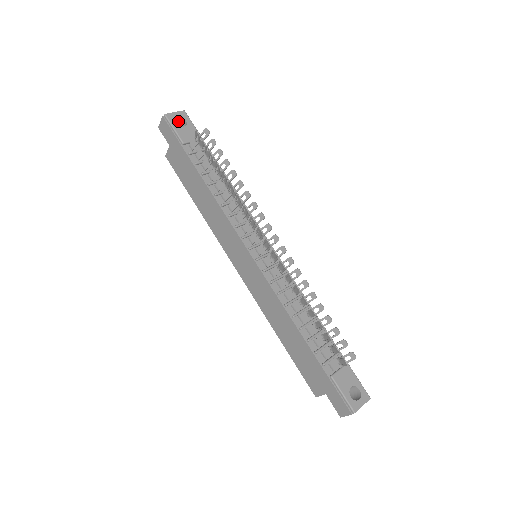
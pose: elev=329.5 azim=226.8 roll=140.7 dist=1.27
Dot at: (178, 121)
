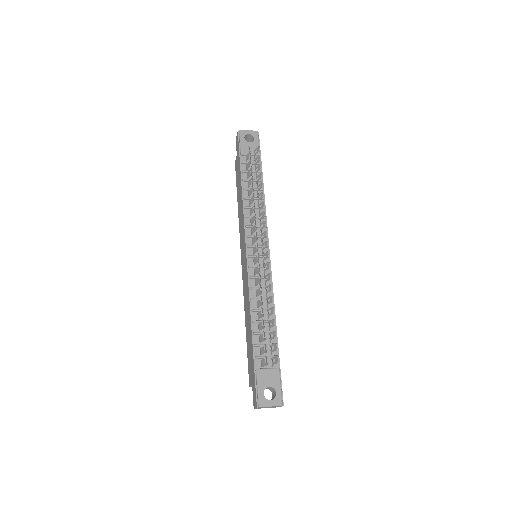
Dot at: (250, 138)
